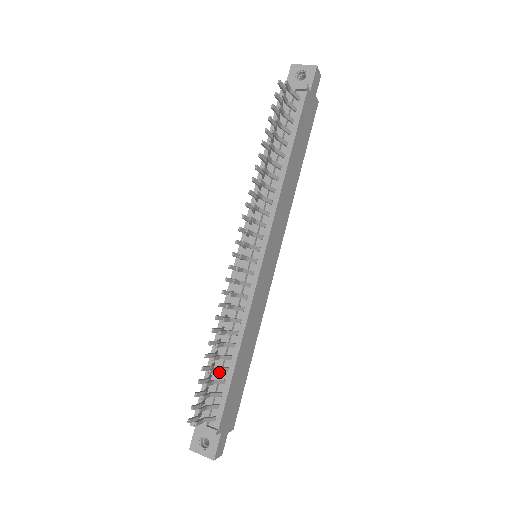
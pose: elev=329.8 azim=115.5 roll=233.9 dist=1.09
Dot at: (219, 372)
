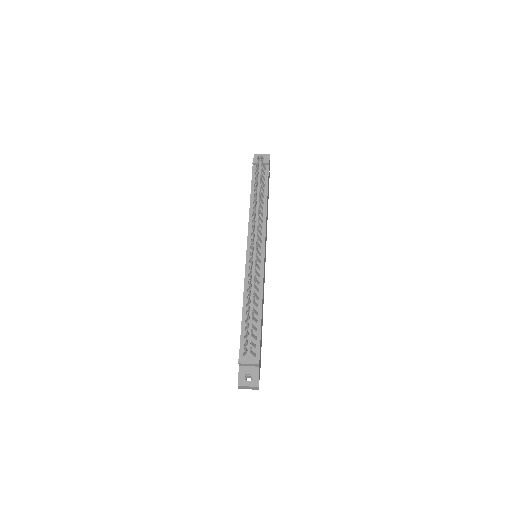
Dot at: occluded
